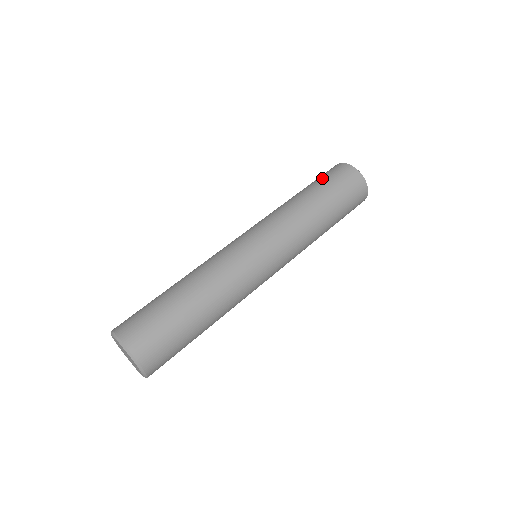
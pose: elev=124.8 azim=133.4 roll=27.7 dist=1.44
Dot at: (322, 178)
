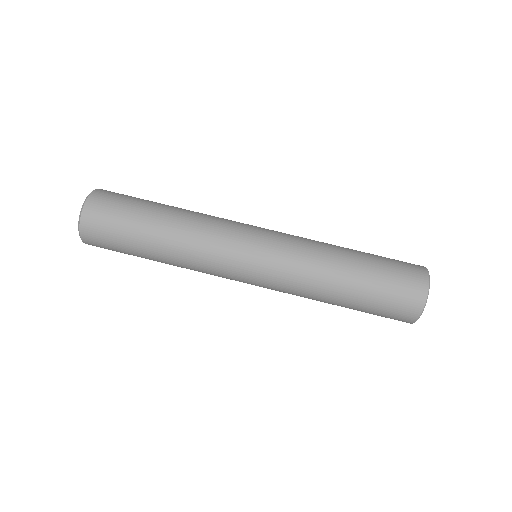
Dot at: (388, 271)
